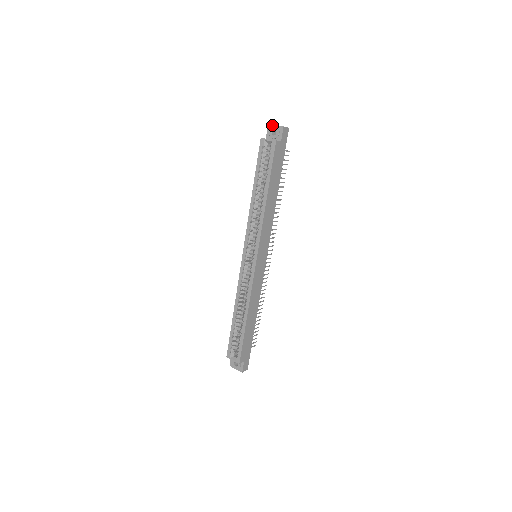
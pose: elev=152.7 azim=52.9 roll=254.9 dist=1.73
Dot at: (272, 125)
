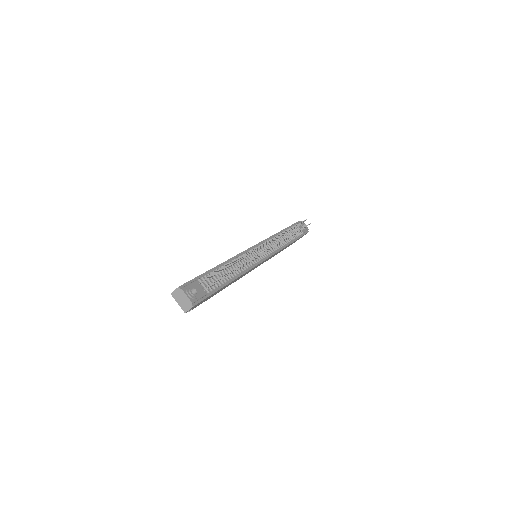
Dot at: occluded
